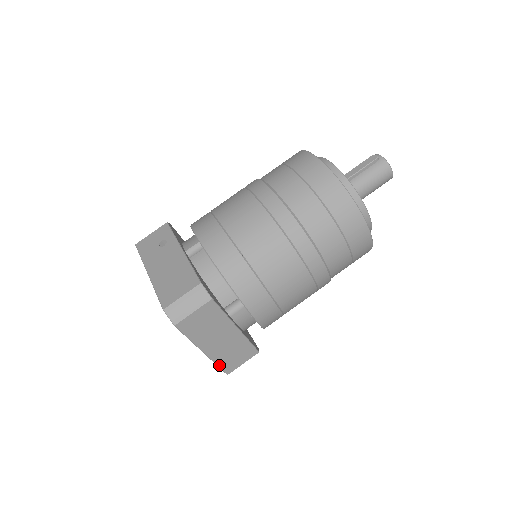
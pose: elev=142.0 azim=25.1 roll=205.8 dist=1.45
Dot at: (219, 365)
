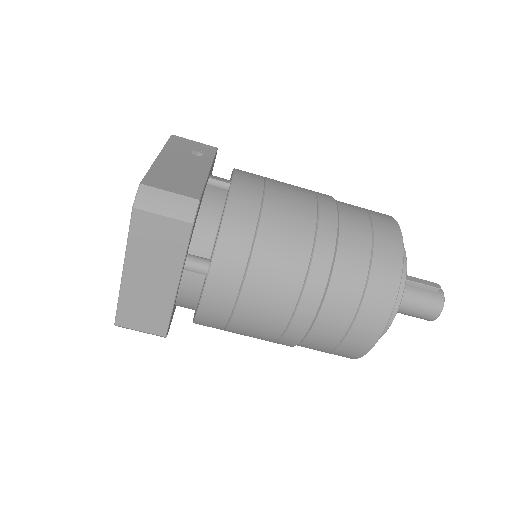
Dot at: (120, 304)
